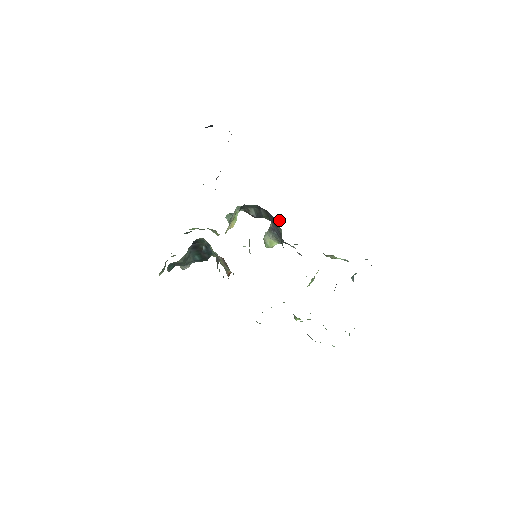
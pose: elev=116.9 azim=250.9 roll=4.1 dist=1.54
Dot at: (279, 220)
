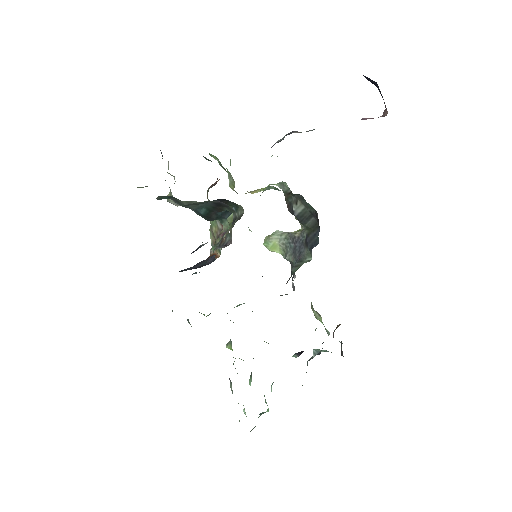
Dot at: occluded
